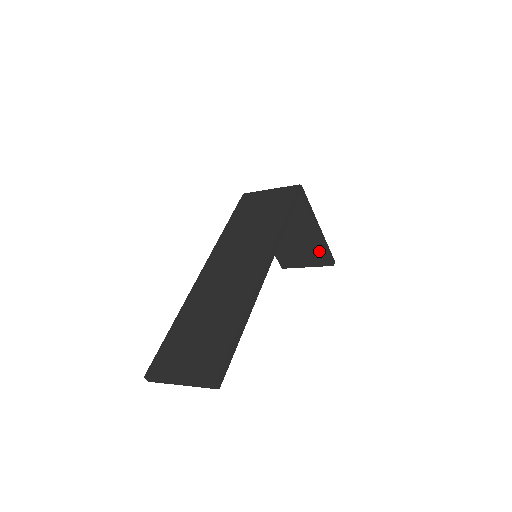
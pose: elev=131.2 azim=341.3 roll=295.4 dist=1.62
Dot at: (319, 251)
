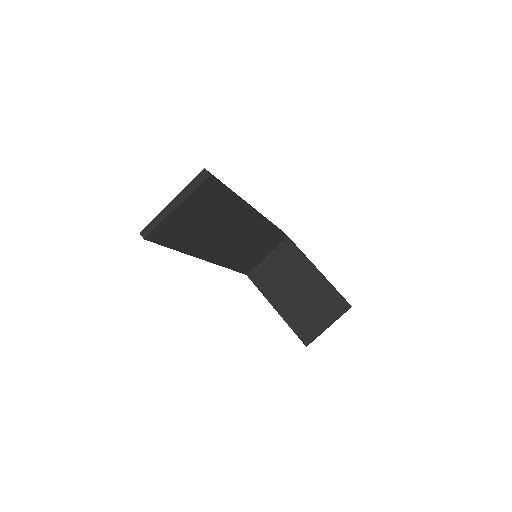
Dot at: (329, 295)
